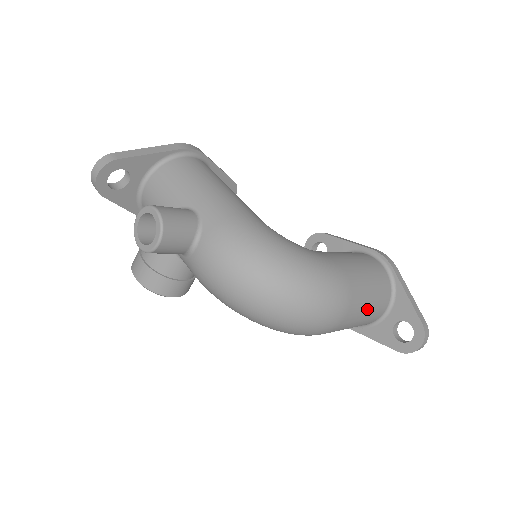
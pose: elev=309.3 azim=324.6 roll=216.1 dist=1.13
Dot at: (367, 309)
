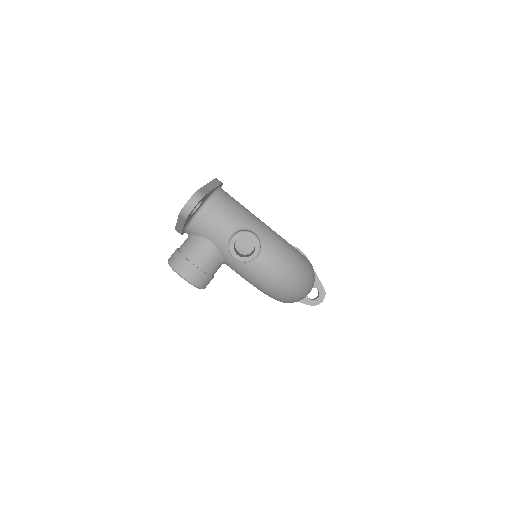
Dot at: occluded
